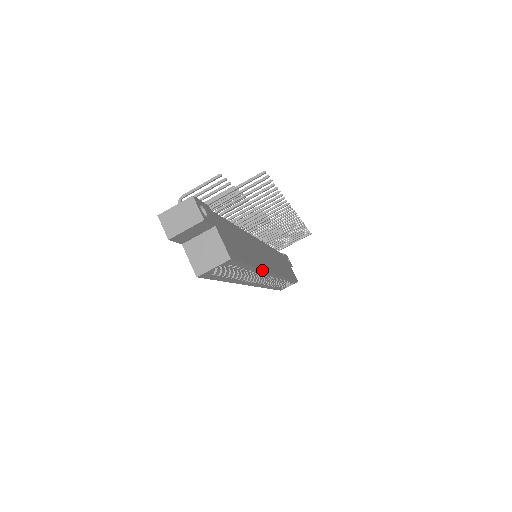
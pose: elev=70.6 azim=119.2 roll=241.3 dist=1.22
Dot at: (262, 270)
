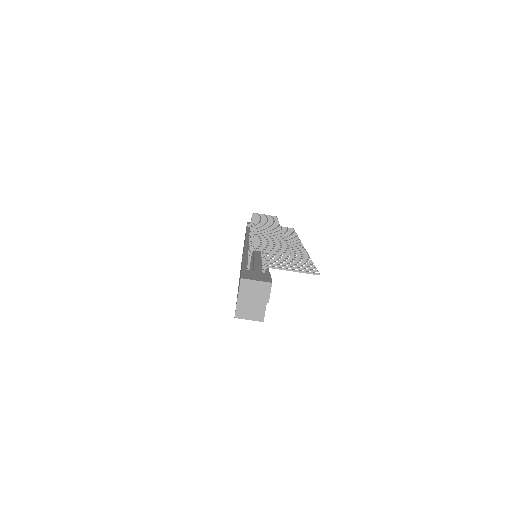
Dot at: occluded
